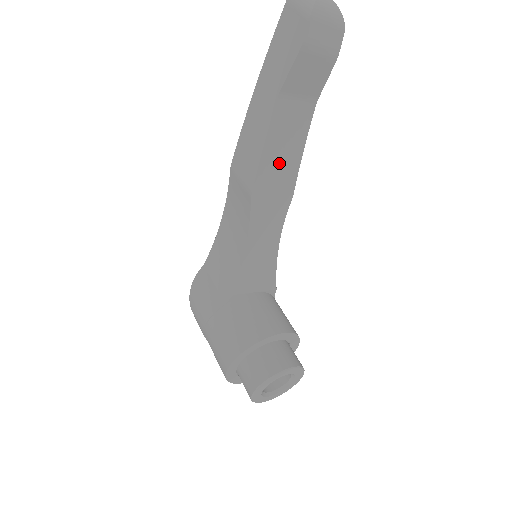
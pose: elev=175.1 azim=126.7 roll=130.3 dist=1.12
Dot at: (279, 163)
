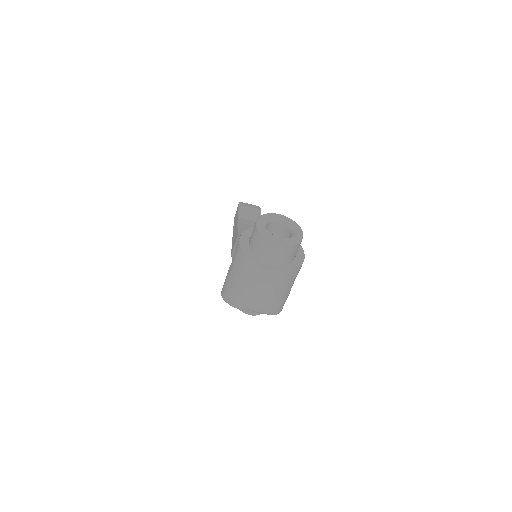
Dot at: occluded
